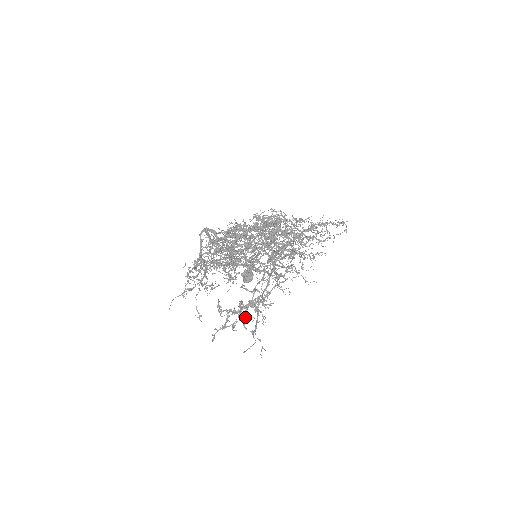
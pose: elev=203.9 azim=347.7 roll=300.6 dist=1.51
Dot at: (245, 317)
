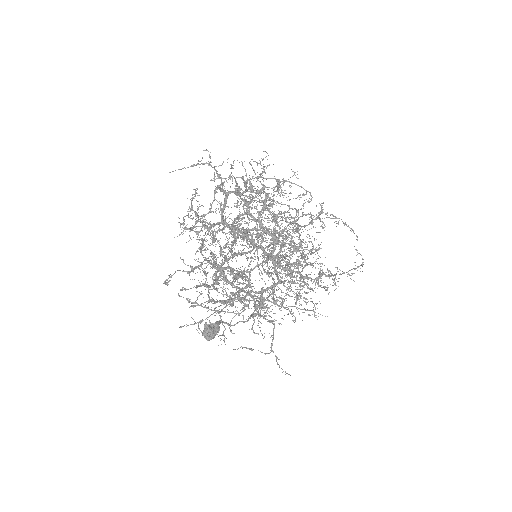
Dot at: (199, 328)
